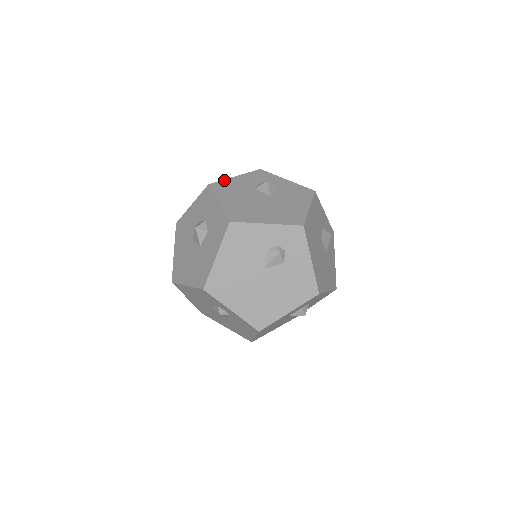
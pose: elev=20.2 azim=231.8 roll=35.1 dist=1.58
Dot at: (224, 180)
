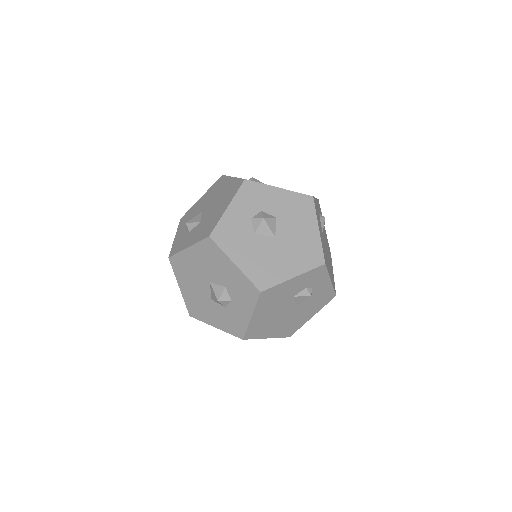
Dot at: (279, 285)
